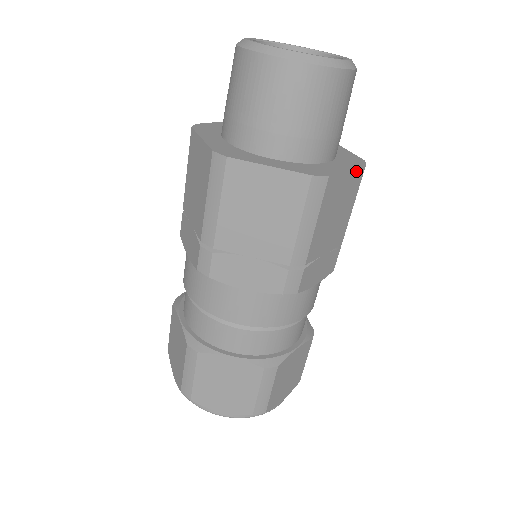
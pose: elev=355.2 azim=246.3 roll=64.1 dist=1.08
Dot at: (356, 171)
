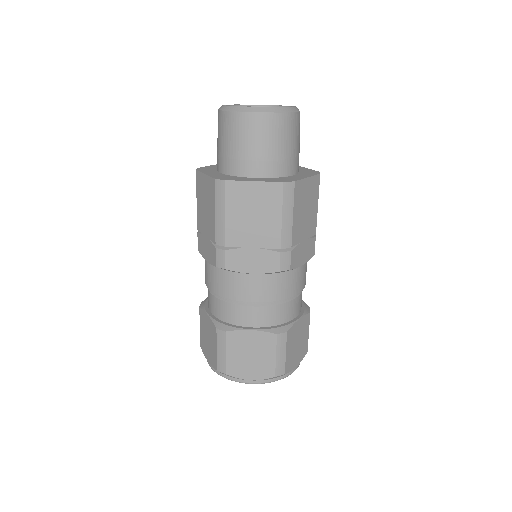
Dot at: (269, 184)
